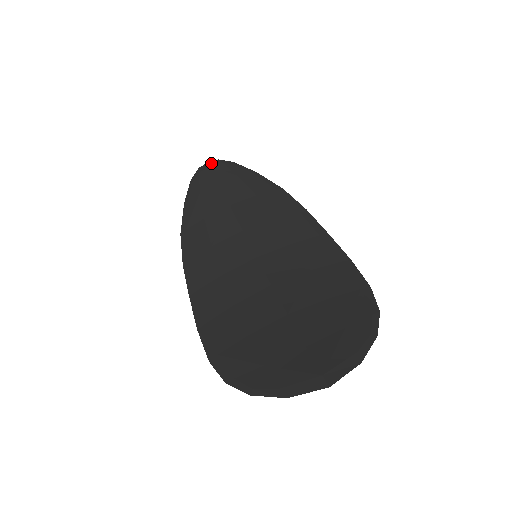
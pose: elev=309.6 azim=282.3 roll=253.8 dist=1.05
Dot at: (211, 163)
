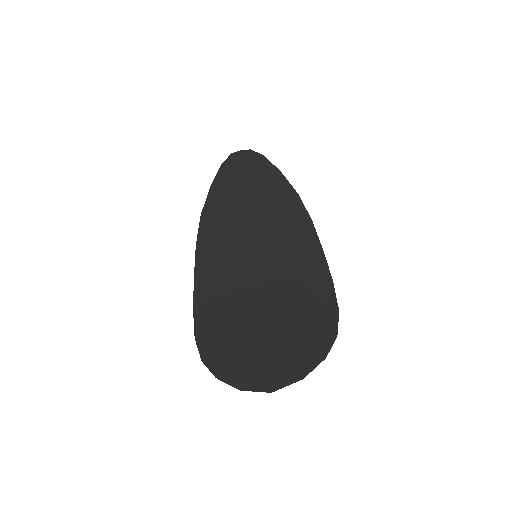
Dot at: (243, 152)
